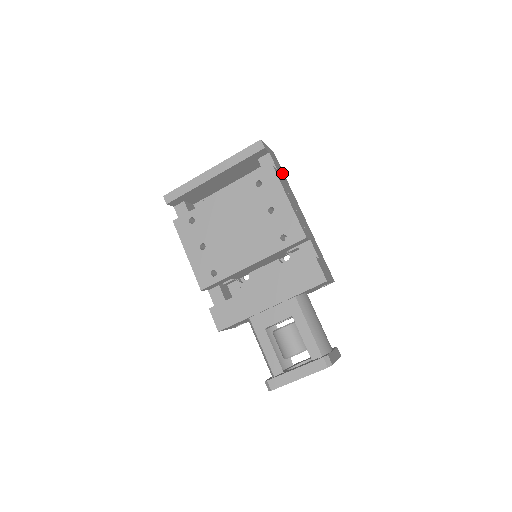
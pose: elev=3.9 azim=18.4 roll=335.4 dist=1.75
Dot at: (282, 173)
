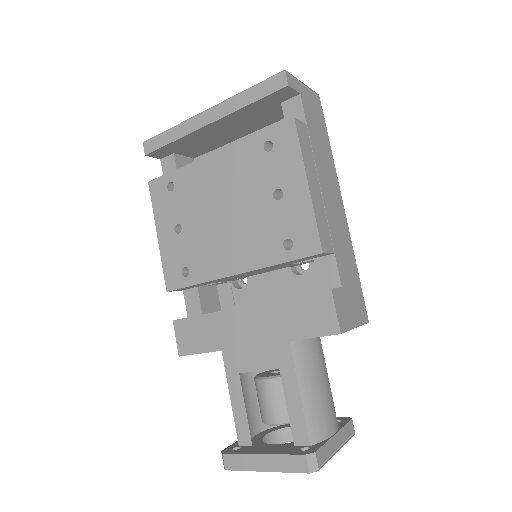
Dot at: (321, 130)
